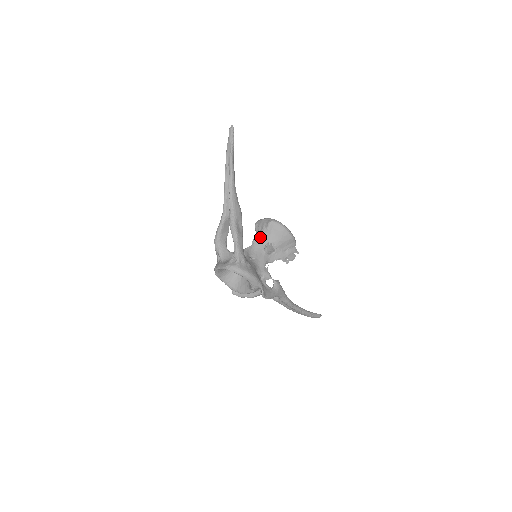
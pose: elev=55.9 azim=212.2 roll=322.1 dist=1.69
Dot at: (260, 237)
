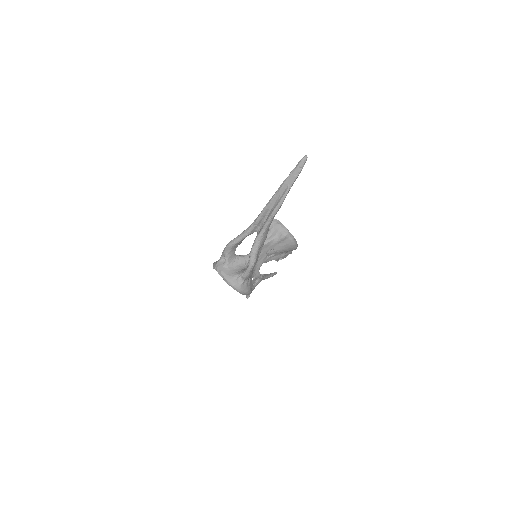
Dot at: (269, 244)
